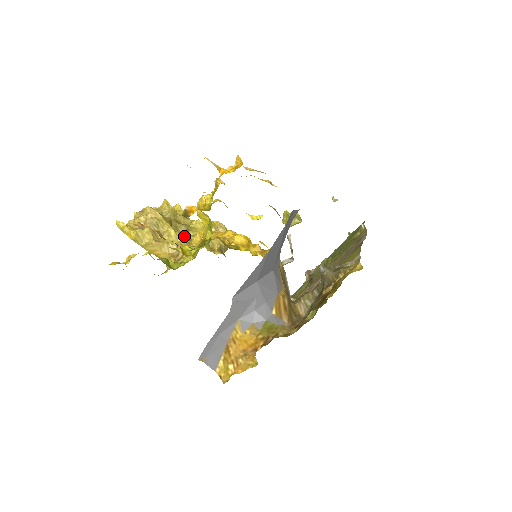
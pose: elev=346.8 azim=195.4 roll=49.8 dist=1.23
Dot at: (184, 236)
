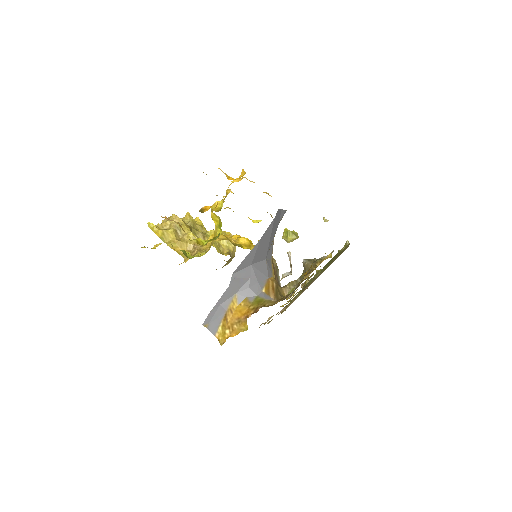
Dot at: occluded
